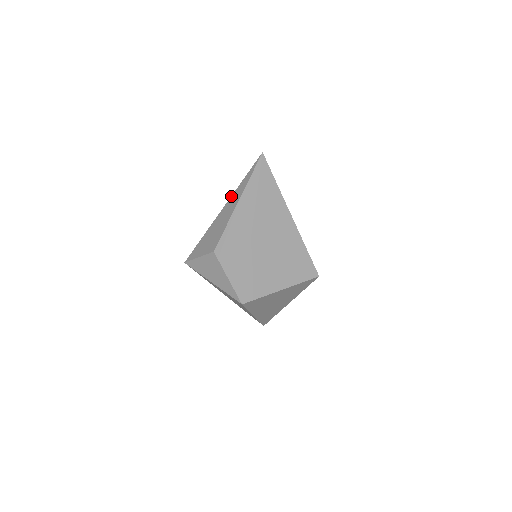
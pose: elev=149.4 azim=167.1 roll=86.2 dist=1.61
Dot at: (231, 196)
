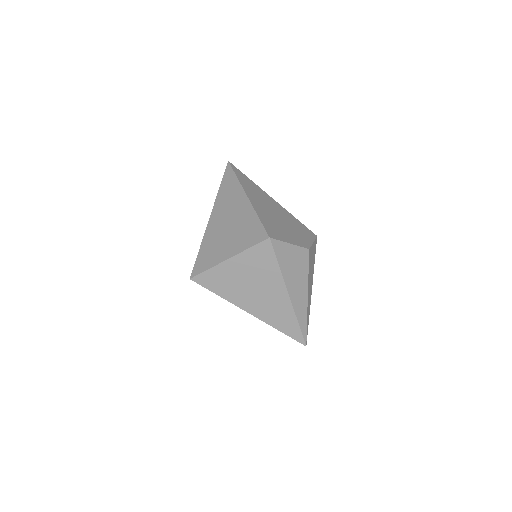
Dot at: occluded
